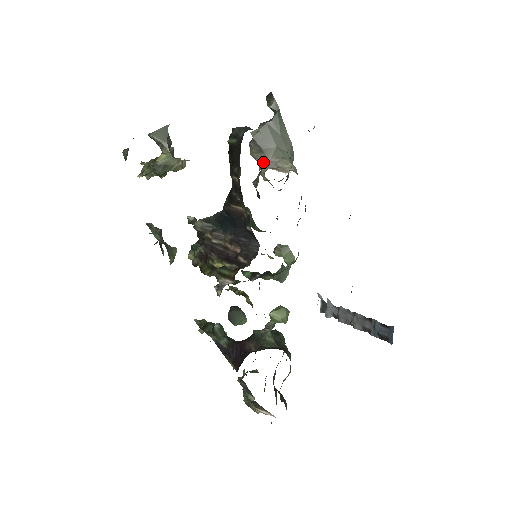
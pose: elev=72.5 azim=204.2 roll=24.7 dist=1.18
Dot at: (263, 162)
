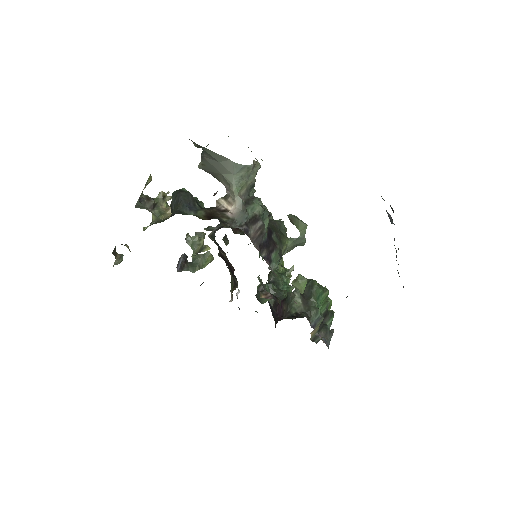
Dot at: occluded
